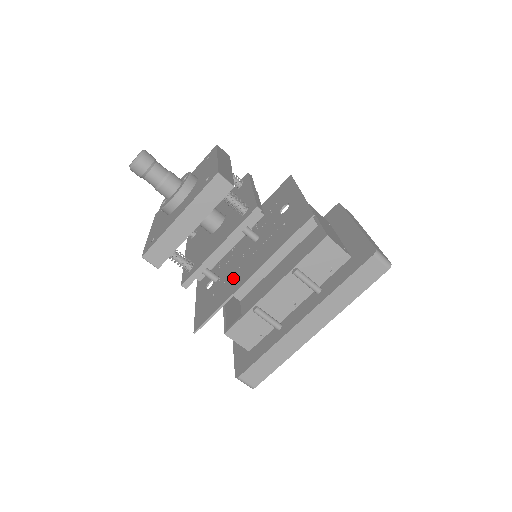
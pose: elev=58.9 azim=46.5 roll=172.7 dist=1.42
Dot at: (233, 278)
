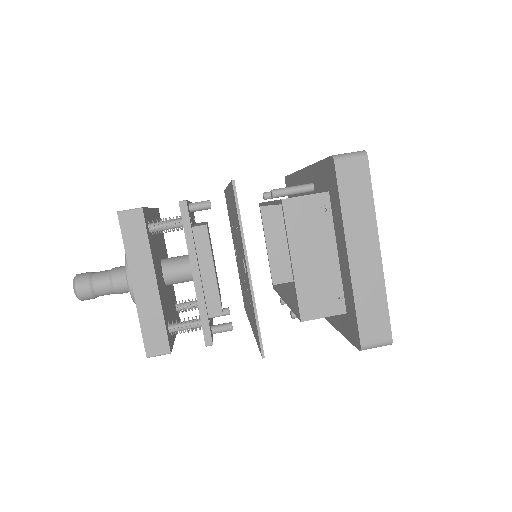
Dot at: occluded
